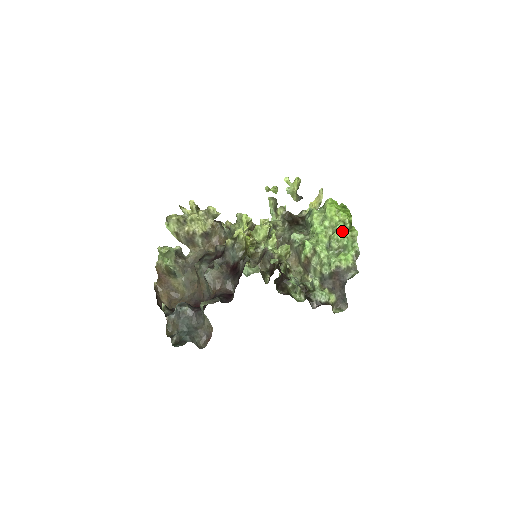
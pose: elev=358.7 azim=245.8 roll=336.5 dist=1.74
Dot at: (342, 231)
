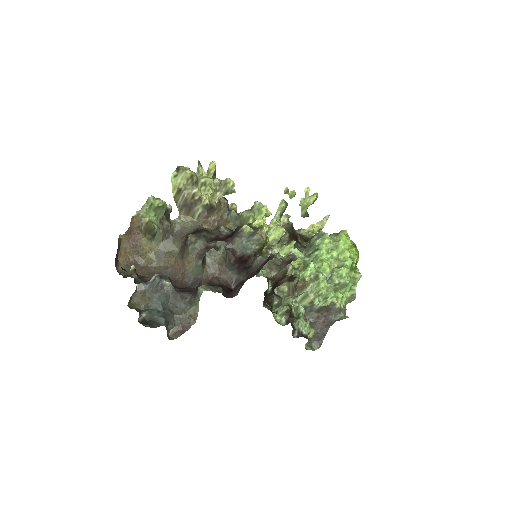
Dot at: (349, 269)
